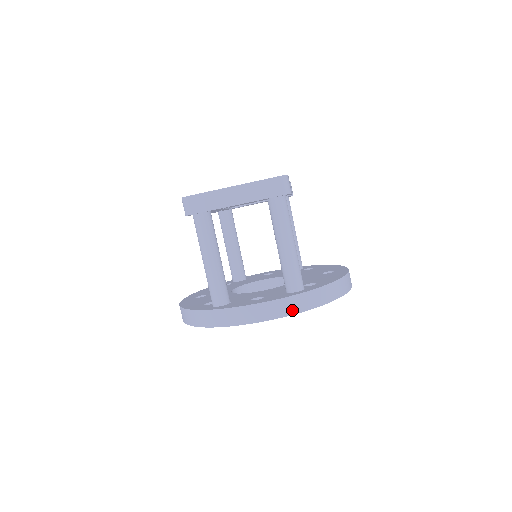
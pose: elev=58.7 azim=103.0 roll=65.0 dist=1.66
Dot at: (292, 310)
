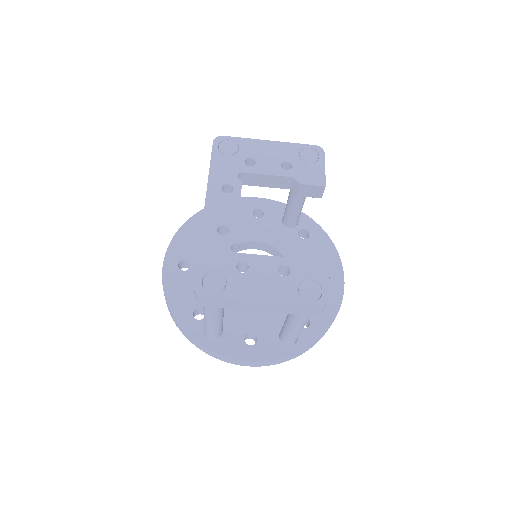
Dot at: (281, 362)
